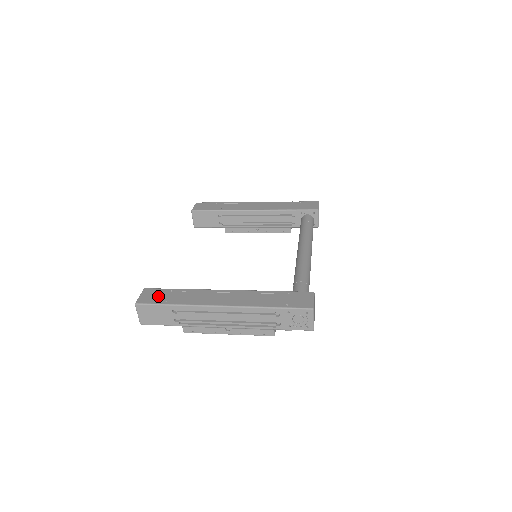
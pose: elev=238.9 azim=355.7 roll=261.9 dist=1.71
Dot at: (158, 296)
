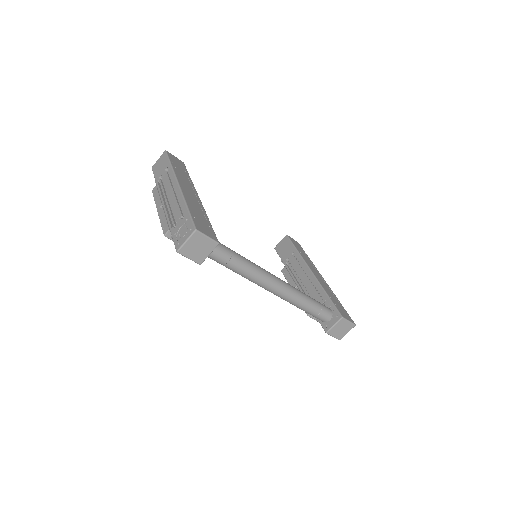
Dot at: (178, 163)
